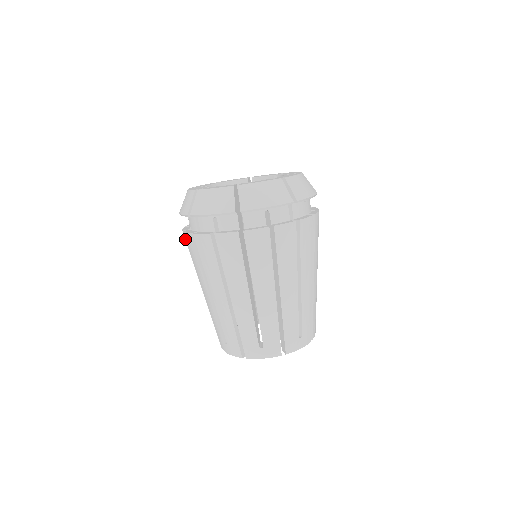
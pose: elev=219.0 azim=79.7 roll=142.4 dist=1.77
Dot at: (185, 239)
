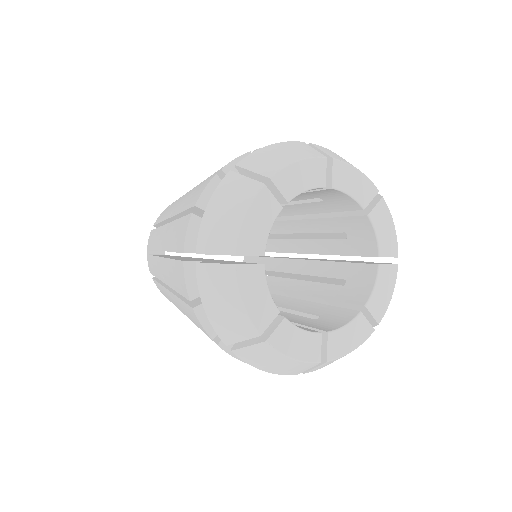
Dot at: (186, 298)
